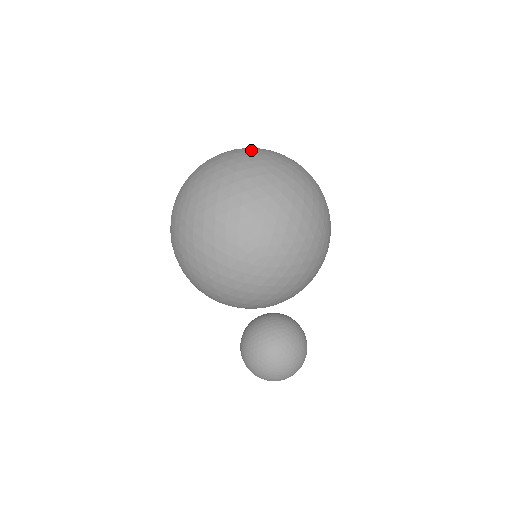
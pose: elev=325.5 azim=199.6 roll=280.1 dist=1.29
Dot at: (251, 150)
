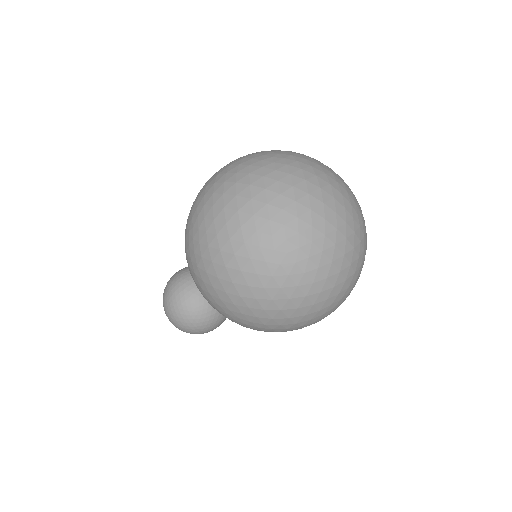
Dot at: (342, 191)
